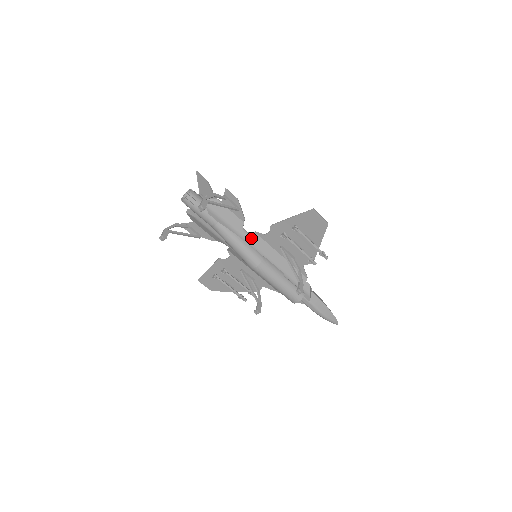
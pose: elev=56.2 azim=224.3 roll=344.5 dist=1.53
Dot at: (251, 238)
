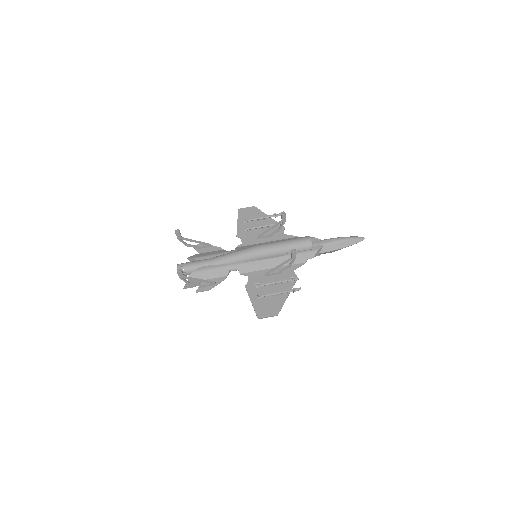
Dot at: (237, 249)
